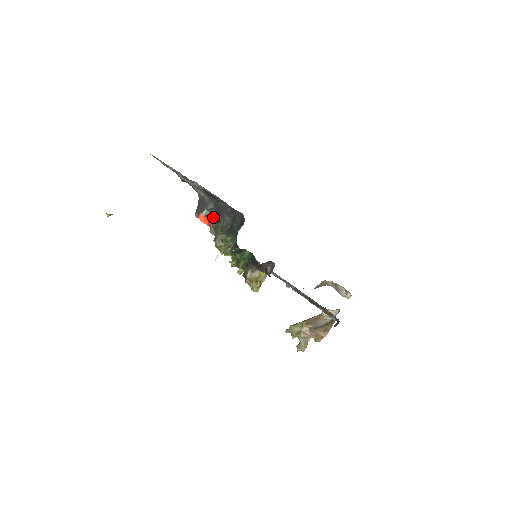
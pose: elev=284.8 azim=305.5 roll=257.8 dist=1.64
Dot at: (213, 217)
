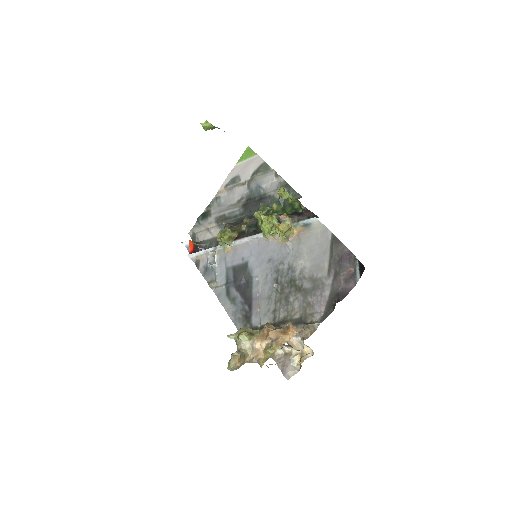
Dot at: (232, 223)
